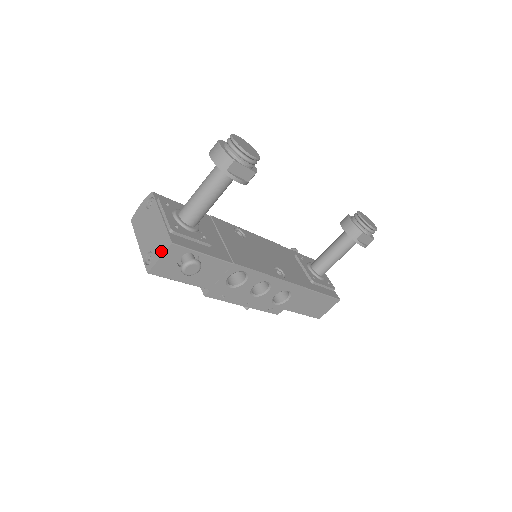
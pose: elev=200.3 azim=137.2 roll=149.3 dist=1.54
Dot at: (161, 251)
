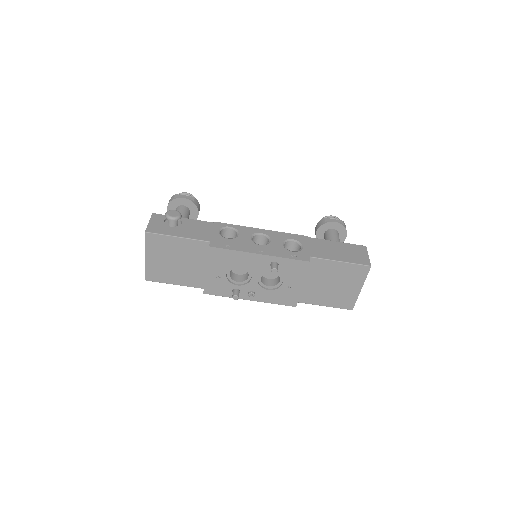
Dot at: occluded
